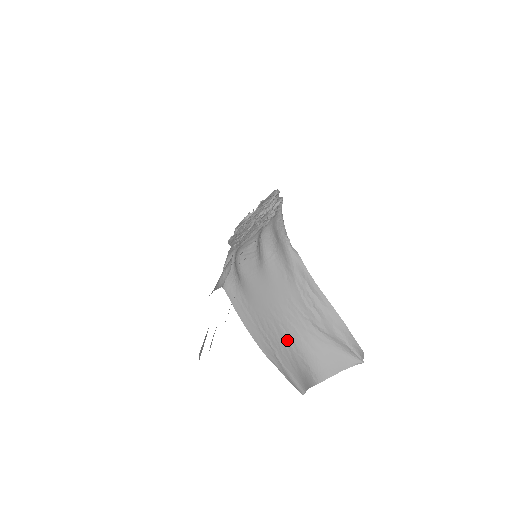
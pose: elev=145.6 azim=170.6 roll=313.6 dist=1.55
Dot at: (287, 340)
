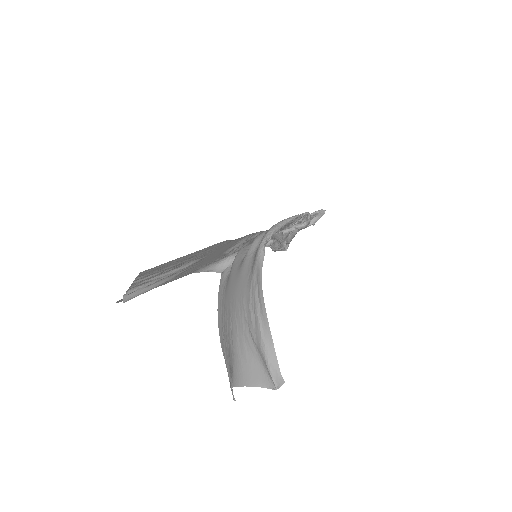
Dot at: (230, 336)
